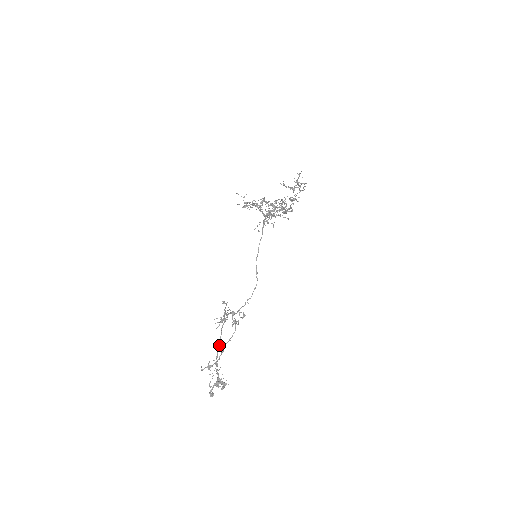
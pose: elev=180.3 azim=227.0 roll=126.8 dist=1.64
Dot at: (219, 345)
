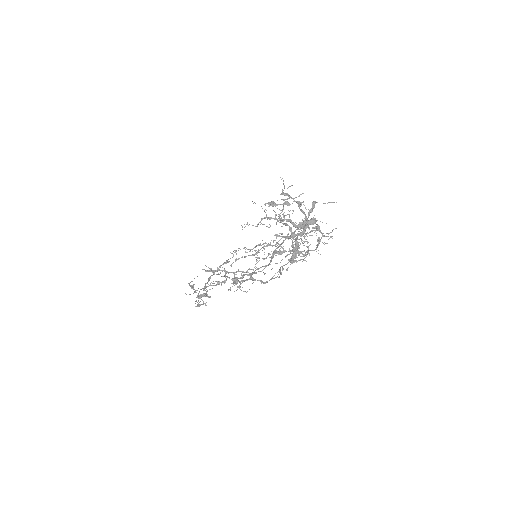
Dot at: (208, 280)
